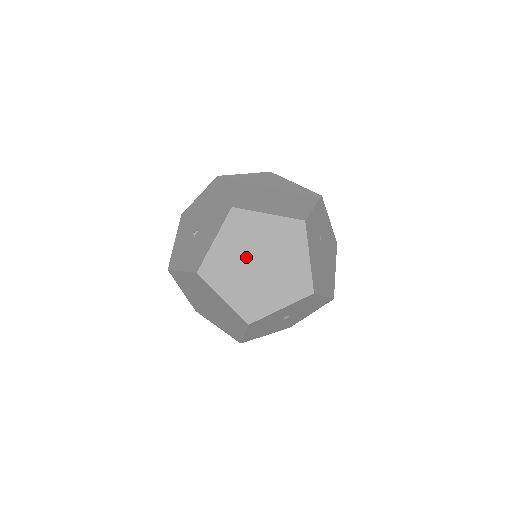
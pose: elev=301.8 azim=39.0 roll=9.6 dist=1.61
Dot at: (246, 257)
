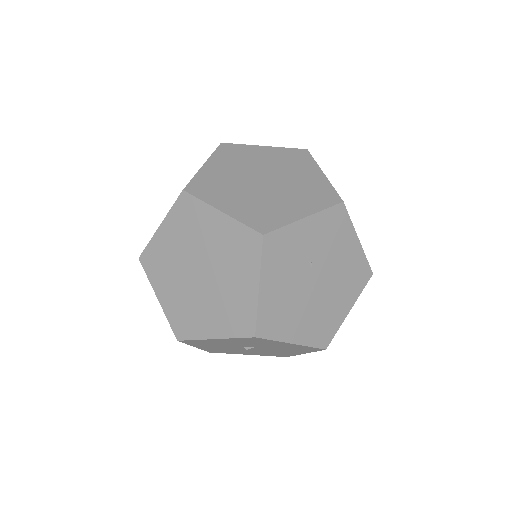
Dot at: (188, 259)
